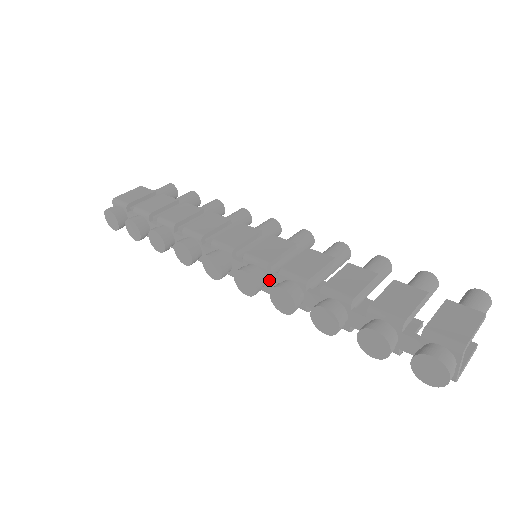
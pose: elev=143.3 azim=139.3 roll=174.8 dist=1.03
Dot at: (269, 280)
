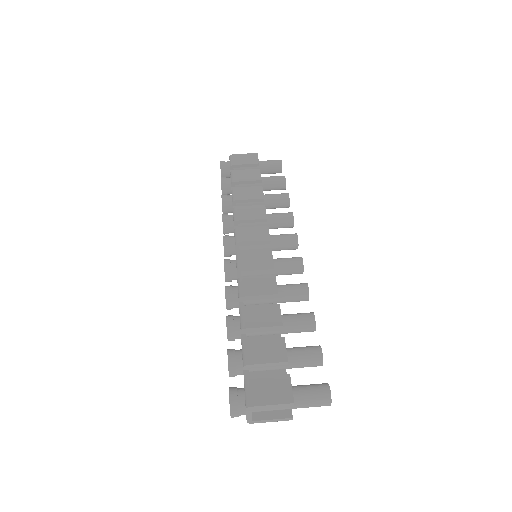
Dot at: occluded
